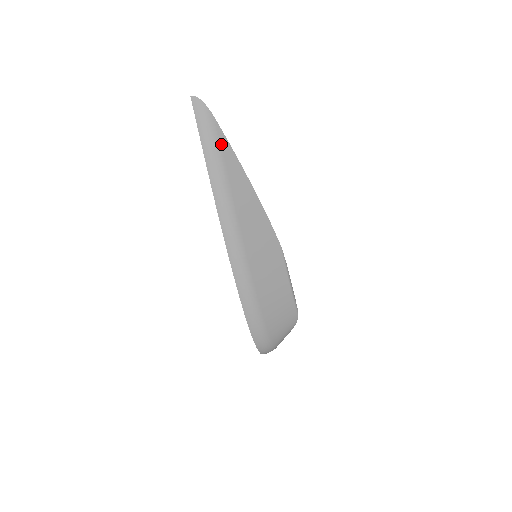
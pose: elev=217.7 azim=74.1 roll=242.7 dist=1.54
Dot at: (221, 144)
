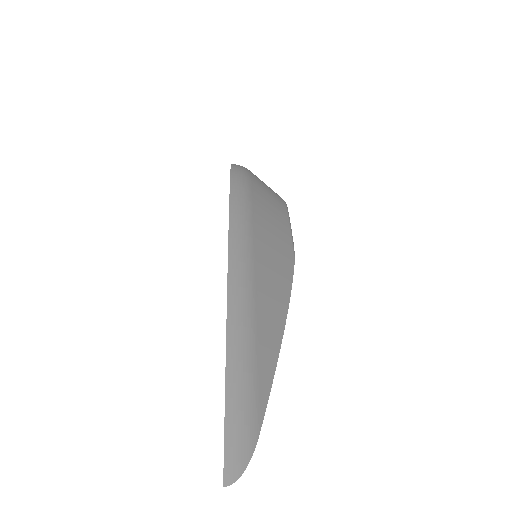
Dot at: occluded
